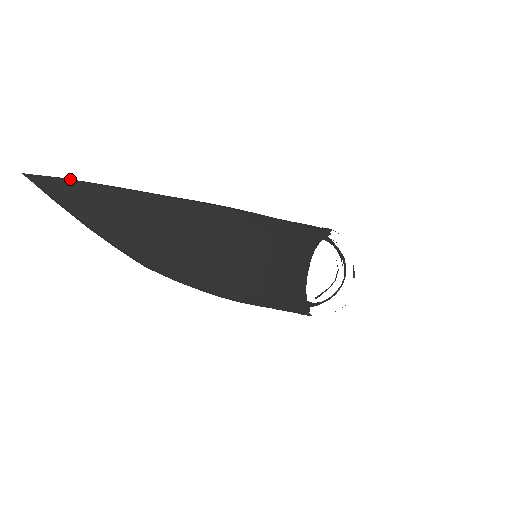
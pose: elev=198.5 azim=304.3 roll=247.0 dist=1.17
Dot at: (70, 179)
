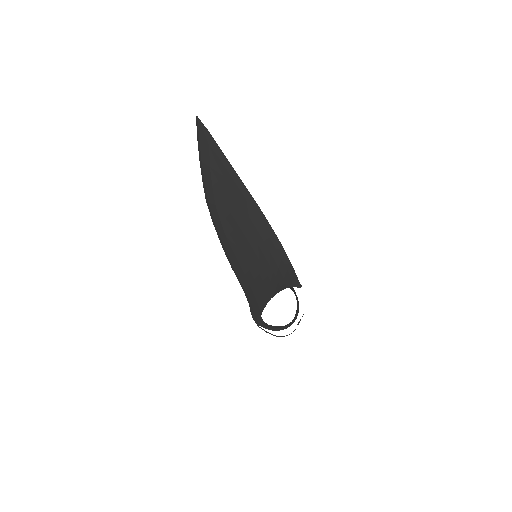
Dot at: occluded
